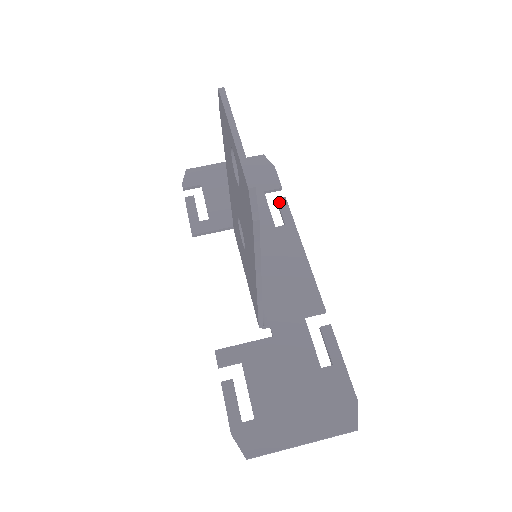
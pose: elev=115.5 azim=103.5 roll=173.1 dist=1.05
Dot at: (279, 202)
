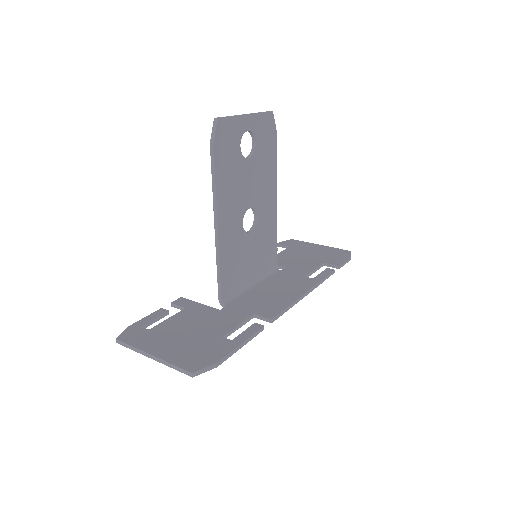
Dot at: (326, 270)
